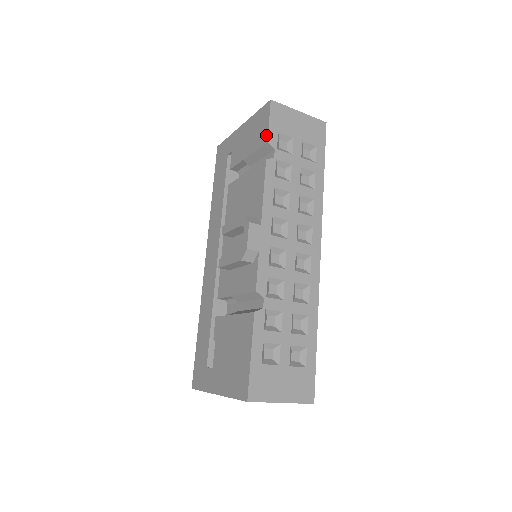
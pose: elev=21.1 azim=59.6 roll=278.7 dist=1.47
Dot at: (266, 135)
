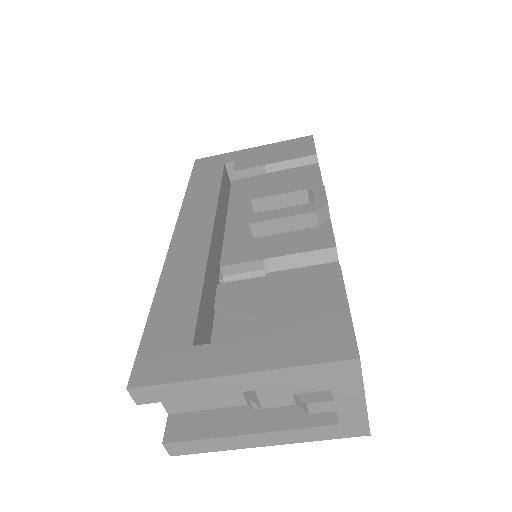
Dot at: (313, 151)
